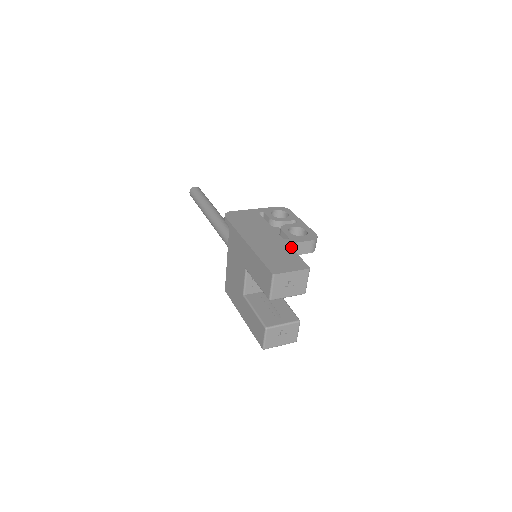
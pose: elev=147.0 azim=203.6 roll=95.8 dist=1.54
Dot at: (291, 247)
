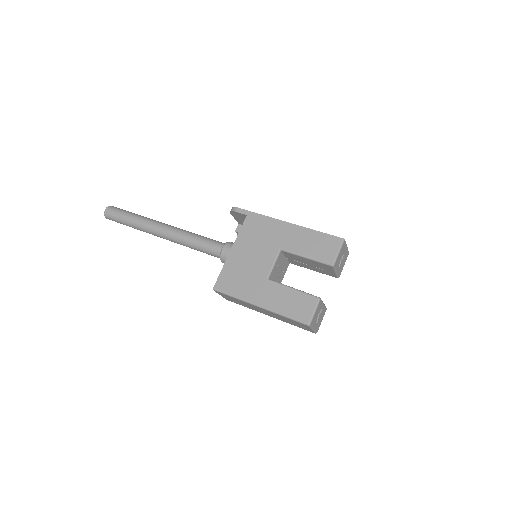
Dot at: occluded
